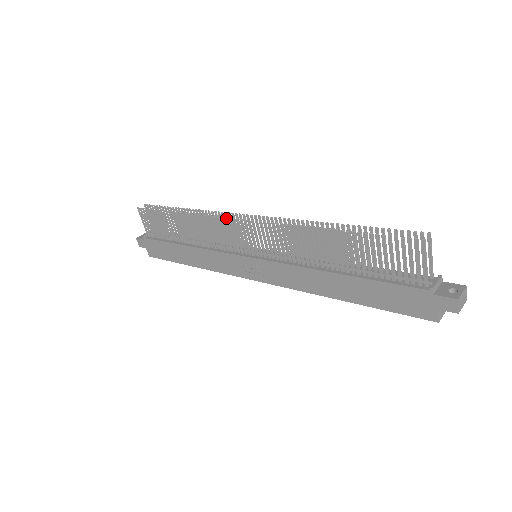
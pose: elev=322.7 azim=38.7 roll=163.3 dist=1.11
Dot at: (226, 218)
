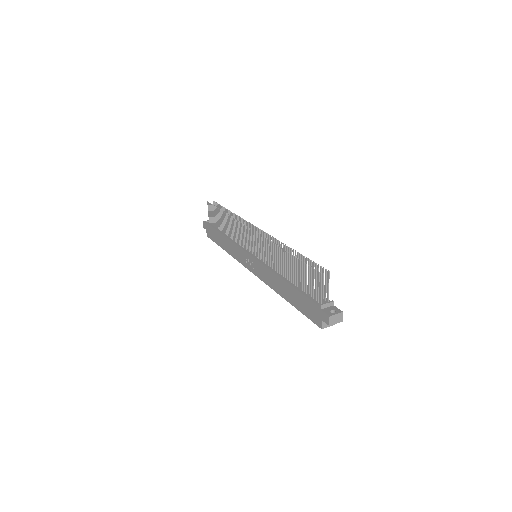
Dot at: (245, 225)
